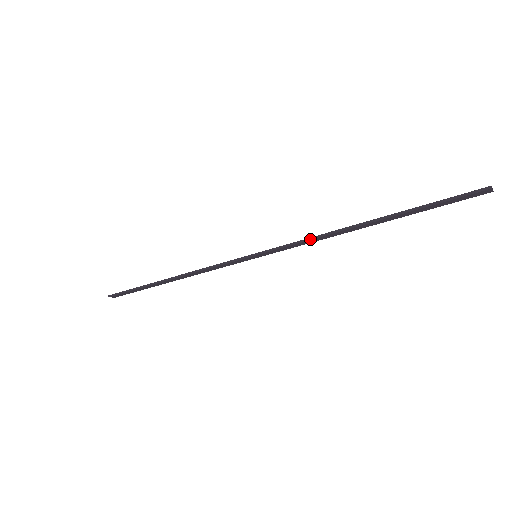
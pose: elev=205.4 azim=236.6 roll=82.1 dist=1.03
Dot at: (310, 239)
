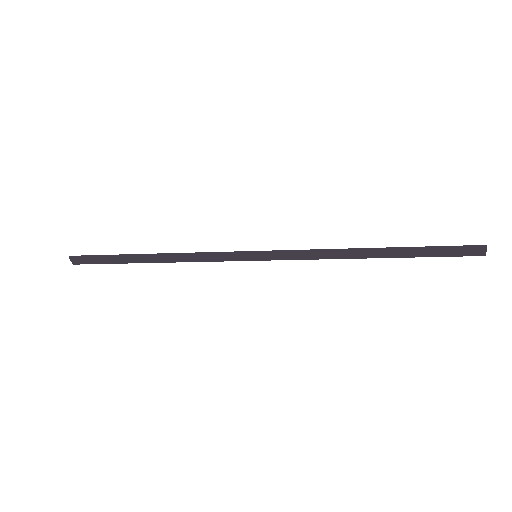
Dot at: (318, 250)
